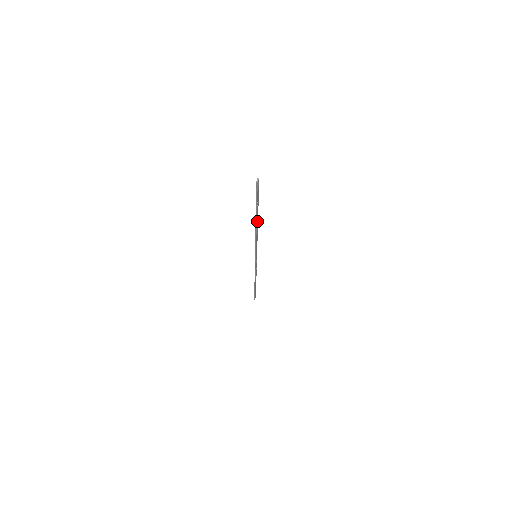
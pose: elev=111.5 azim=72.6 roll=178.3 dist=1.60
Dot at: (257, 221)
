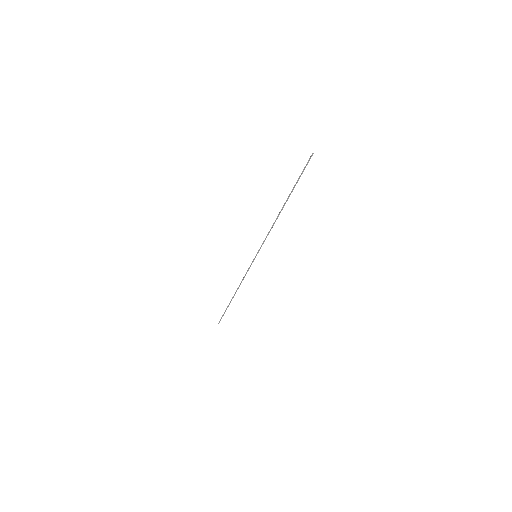
Dot at: (283, 207)
